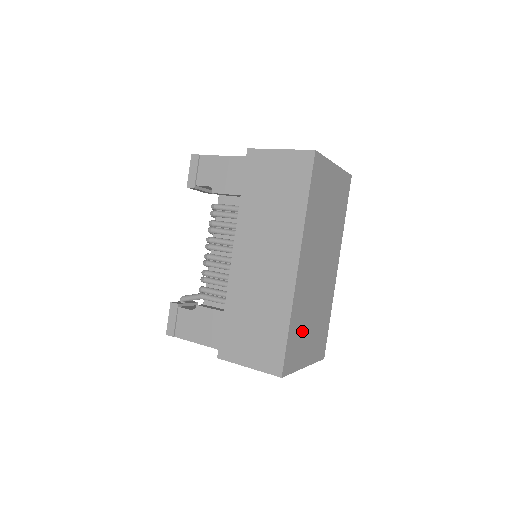
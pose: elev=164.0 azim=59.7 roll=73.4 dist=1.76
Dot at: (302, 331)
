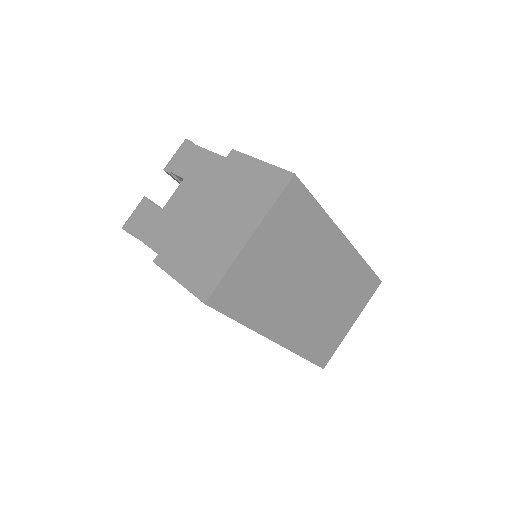
Dot at: (326, 332)
